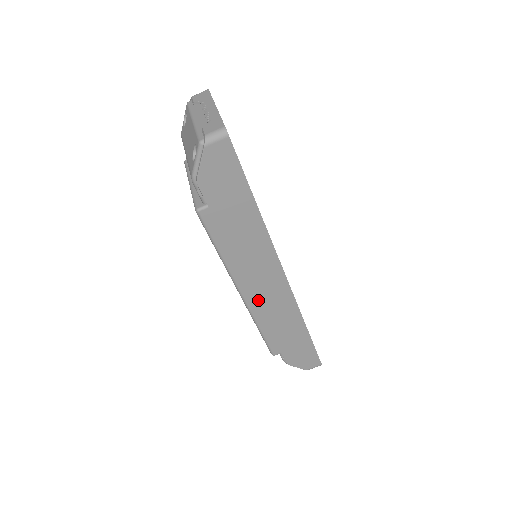
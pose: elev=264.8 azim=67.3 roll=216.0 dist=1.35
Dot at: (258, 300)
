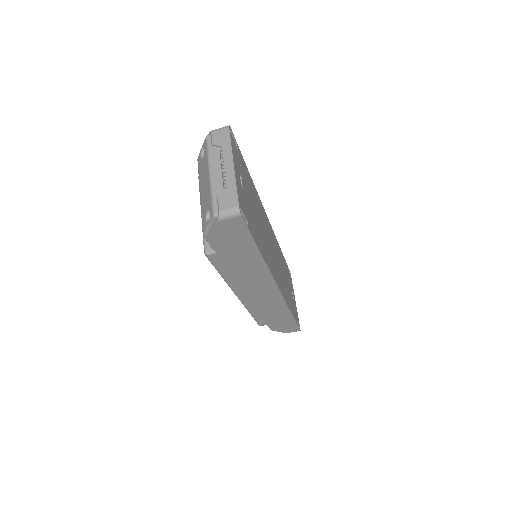
Dot at: (252, 300)
